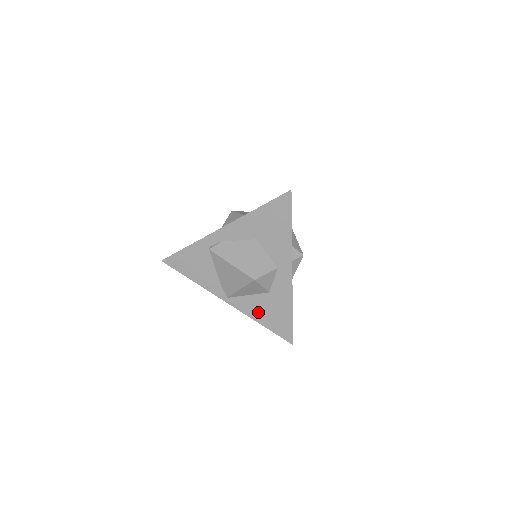
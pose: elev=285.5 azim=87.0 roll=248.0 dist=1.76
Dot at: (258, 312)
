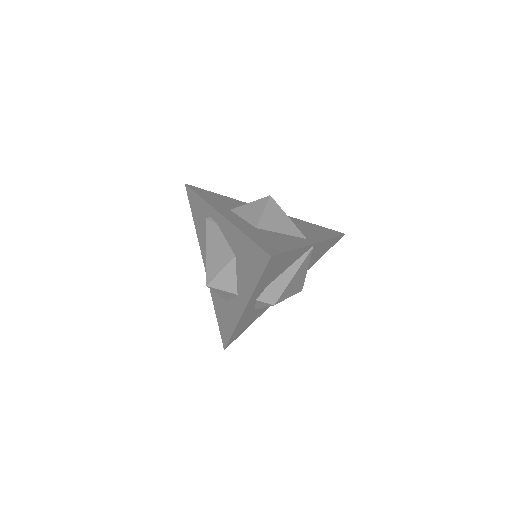
Dot at: (216, 301)
